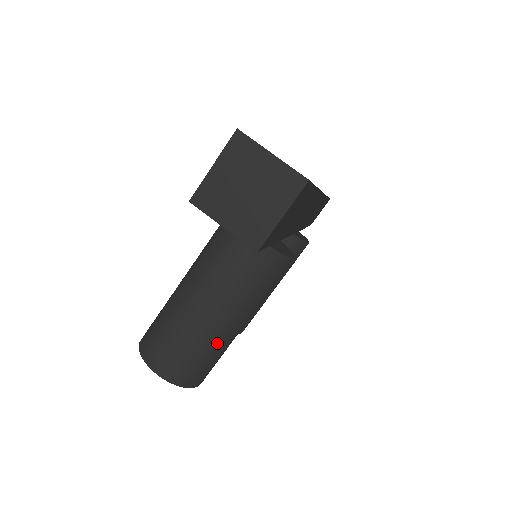
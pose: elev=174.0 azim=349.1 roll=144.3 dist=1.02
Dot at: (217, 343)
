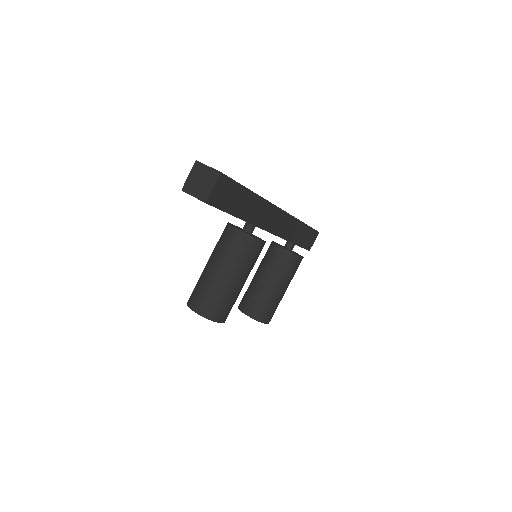
Dot at: (225, 291)
